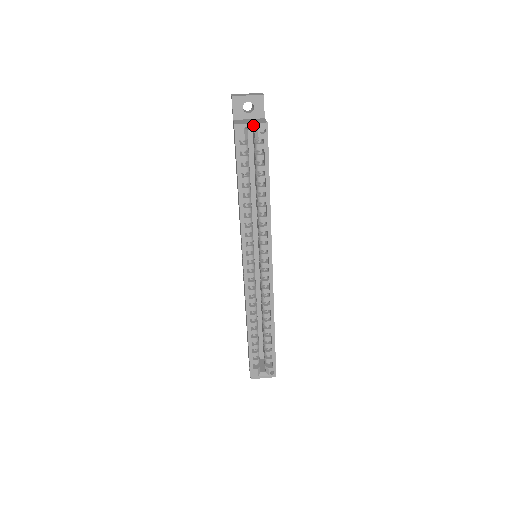
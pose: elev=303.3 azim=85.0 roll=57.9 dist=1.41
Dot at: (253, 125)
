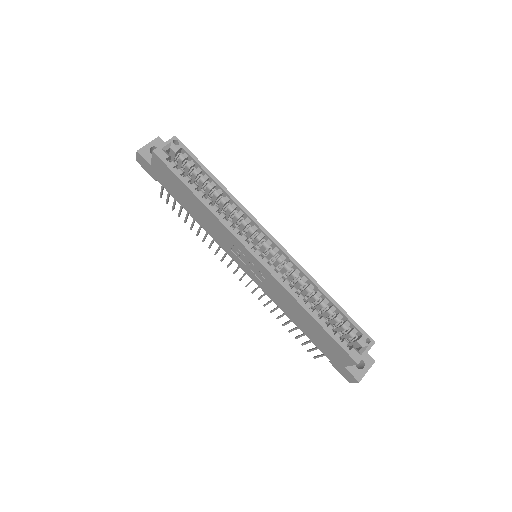
Dot at: (166, 143)
